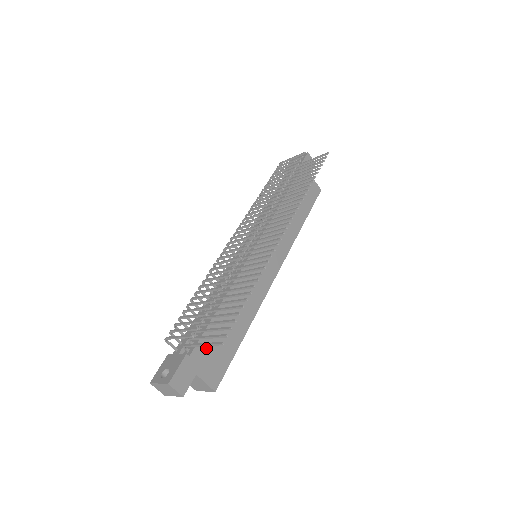
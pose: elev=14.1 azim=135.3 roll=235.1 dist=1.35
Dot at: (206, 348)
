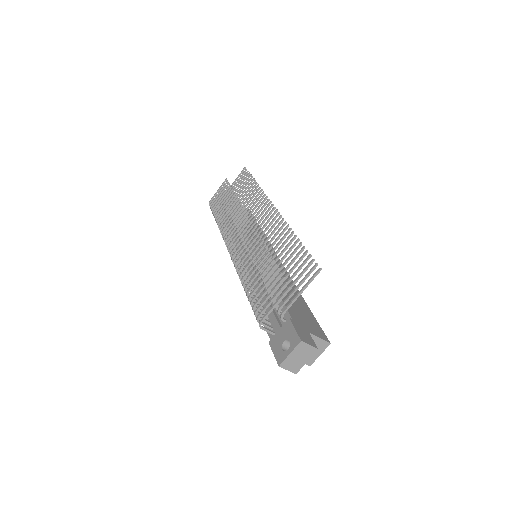
Dot at: (295, 313)
